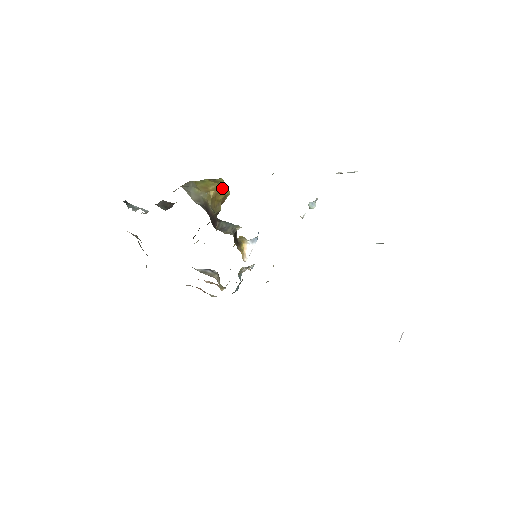
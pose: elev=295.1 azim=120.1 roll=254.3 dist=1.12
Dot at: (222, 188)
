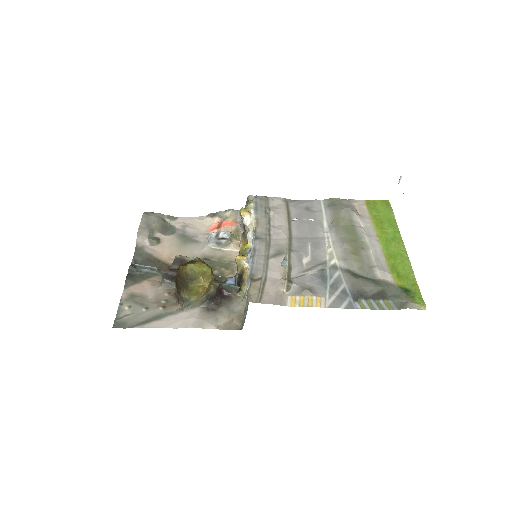
Dot at: (207, 283)
